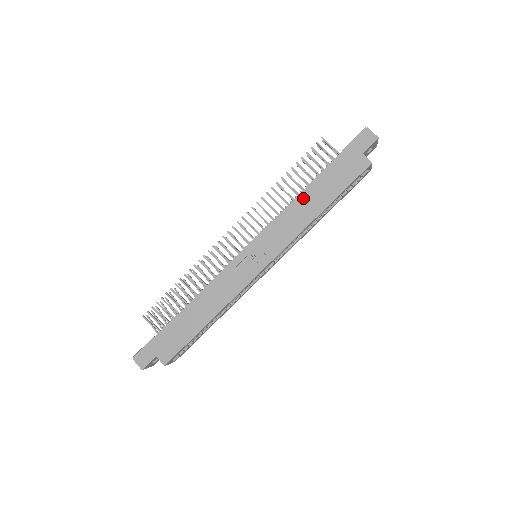
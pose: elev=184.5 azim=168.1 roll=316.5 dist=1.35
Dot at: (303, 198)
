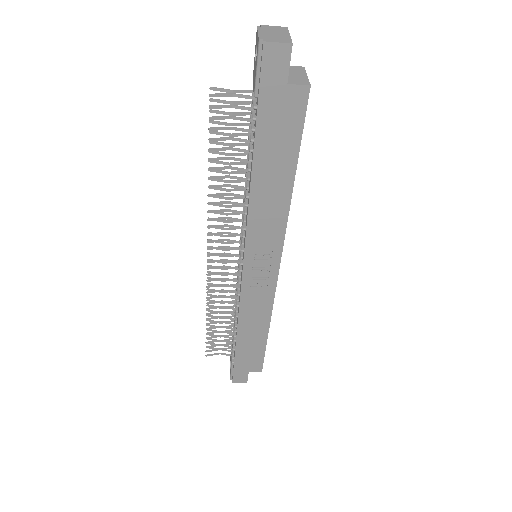
Dot at: (258, 188)
